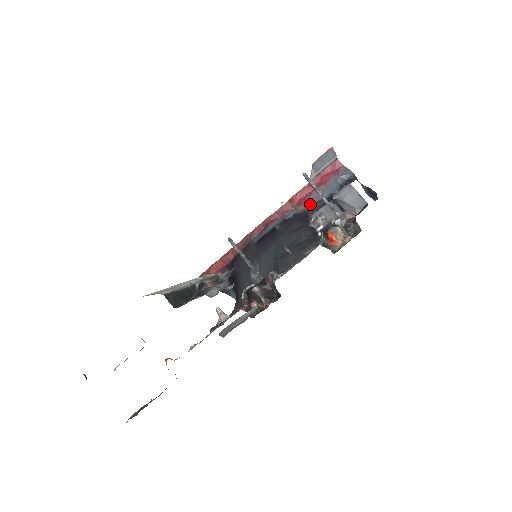
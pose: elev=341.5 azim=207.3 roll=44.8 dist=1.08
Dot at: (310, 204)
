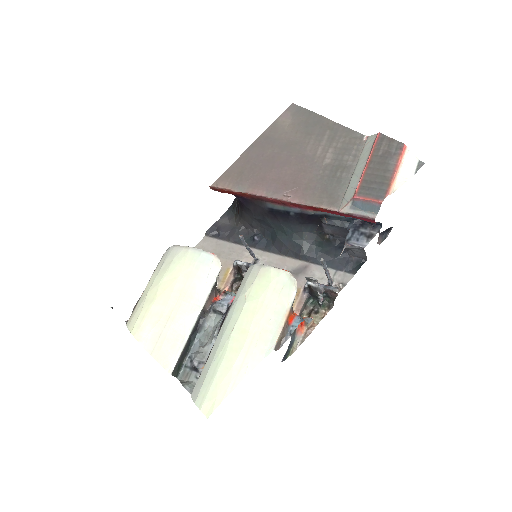
Dot at: (331, 214)
